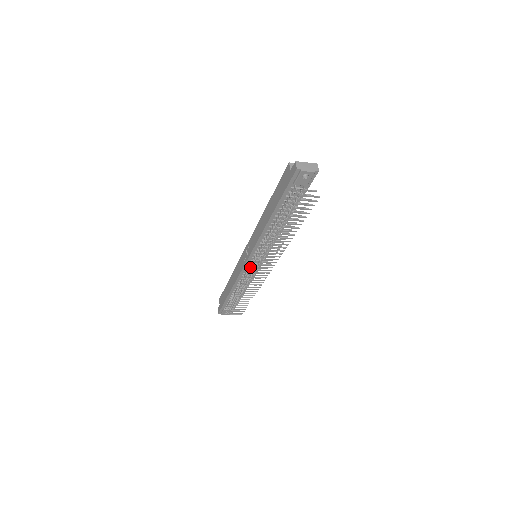
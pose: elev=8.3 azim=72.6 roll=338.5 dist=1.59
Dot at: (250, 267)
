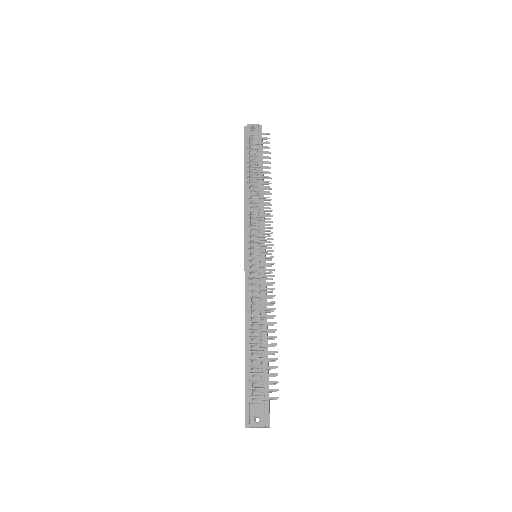
Dot at: (250, 261)
